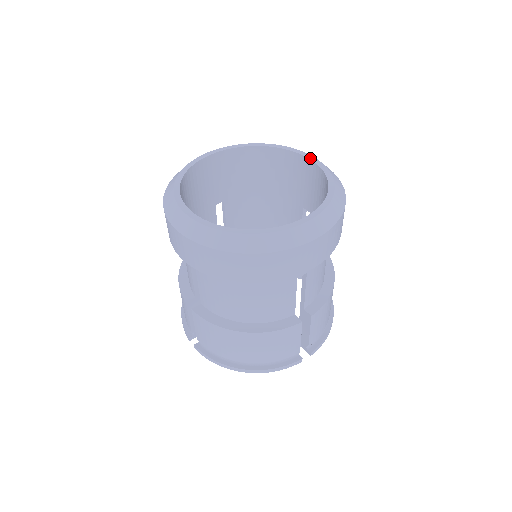
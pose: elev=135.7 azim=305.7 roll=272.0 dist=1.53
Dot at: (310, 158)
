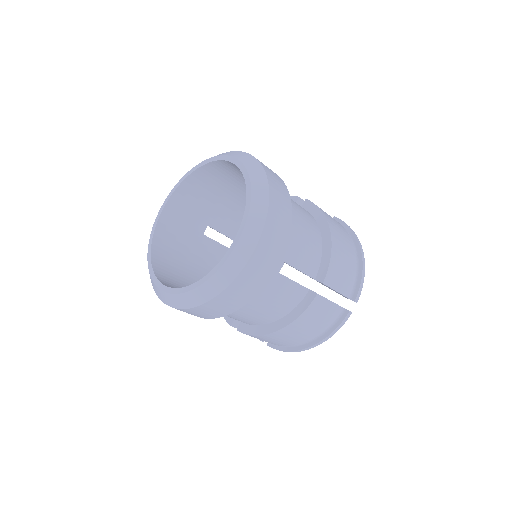
Dot at: (227, 160)
